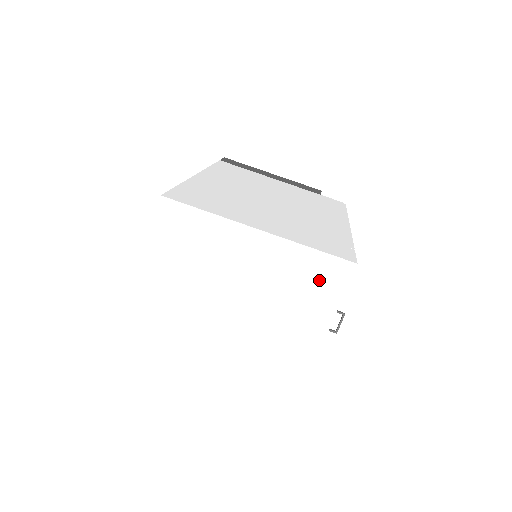
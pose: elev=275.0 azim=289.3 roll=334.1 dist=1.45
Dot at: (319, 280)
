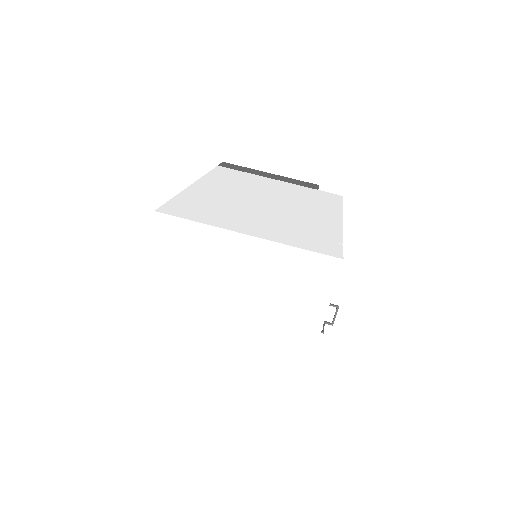
Dot at: (309, 277)
